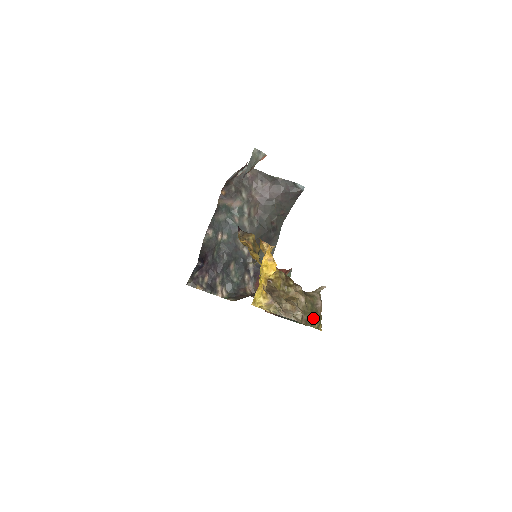
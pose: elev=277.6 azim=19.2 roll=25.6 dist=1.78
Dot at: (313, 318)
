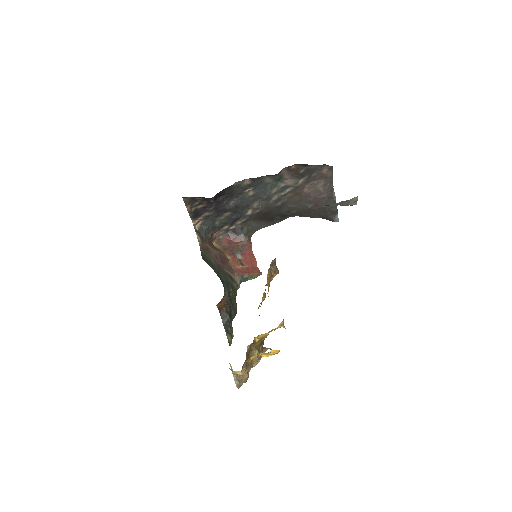
Dot at: occluded
